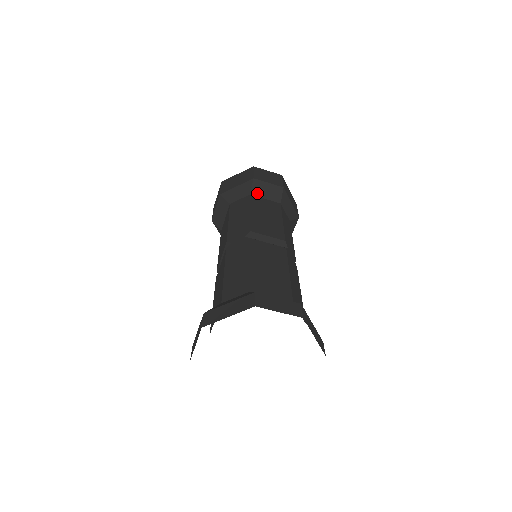
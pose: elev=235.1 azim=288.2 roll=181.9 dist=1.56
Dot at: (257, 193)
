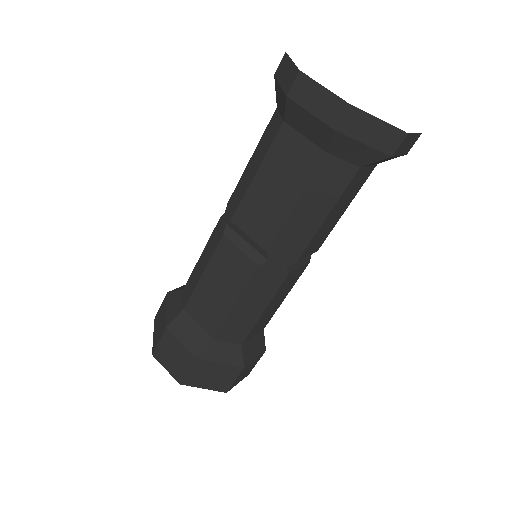
Dot at: occluded
